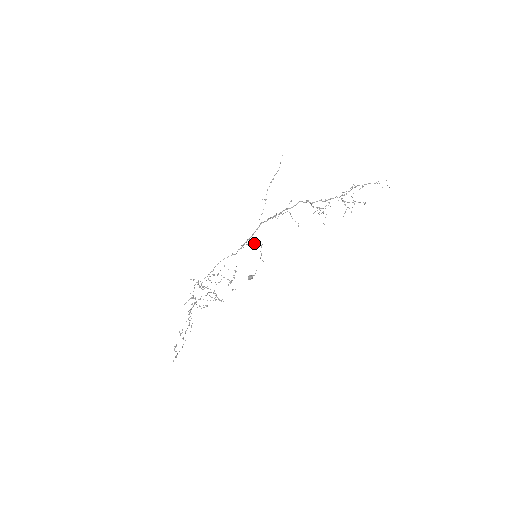
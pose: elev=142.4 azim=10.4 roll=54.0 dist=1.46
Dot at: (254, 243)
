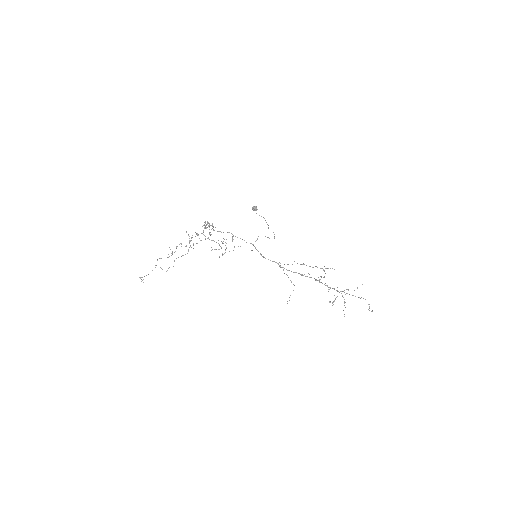
Dot at: (269, 238)
